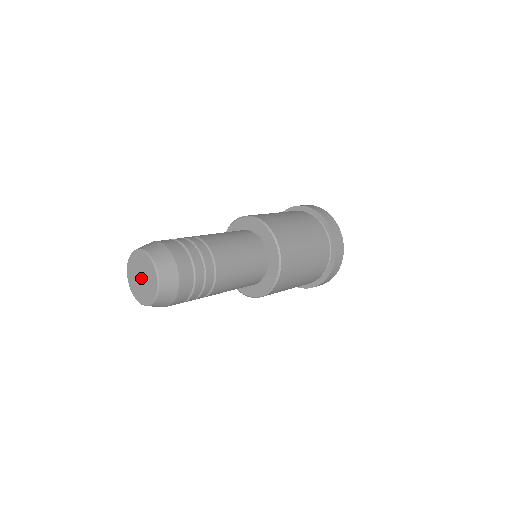
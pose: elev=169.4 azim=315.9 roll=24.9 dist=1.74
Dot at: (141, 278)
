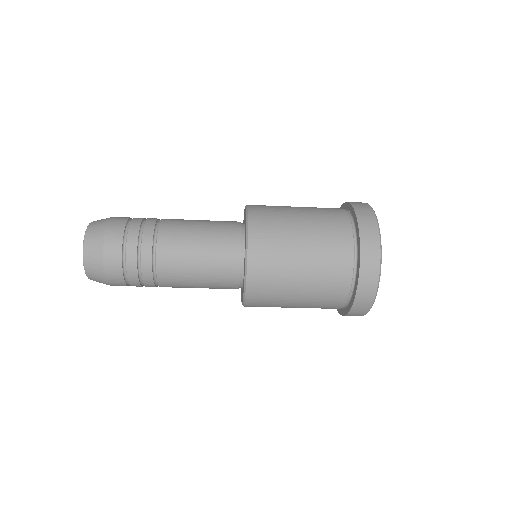
Dot at: occluded
